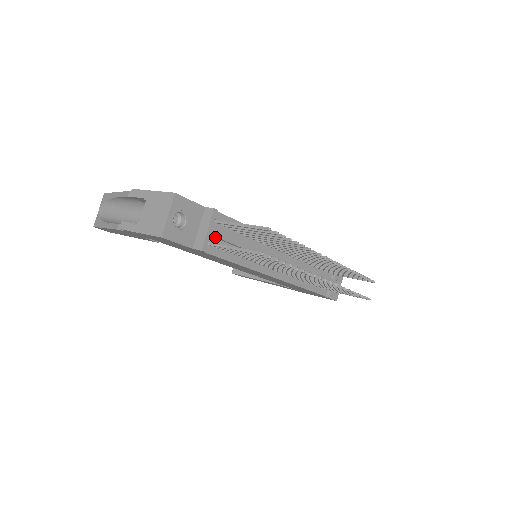
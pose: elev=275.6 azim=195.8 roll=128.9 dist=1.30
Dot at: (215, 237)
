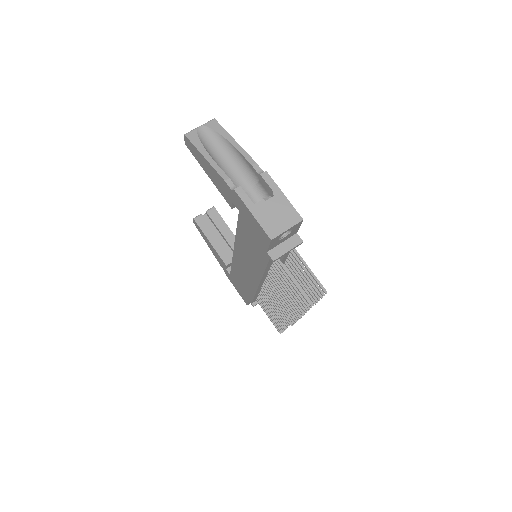
Dot at: occluded
